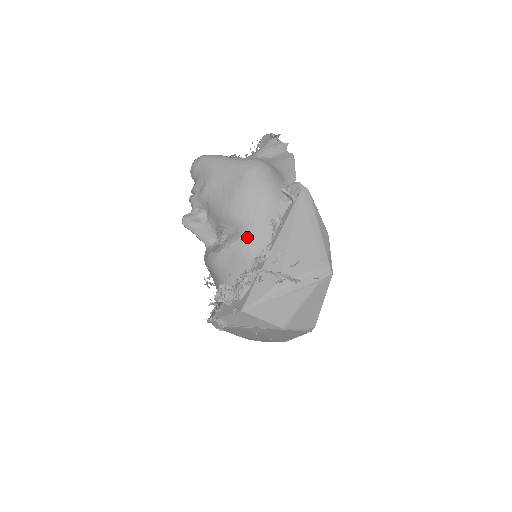
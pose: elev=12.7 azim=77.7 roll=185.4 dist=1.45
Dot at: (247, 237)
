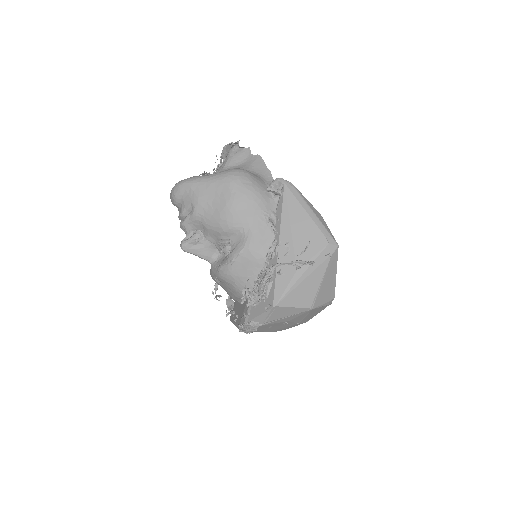
Dot at: (252, 241)
